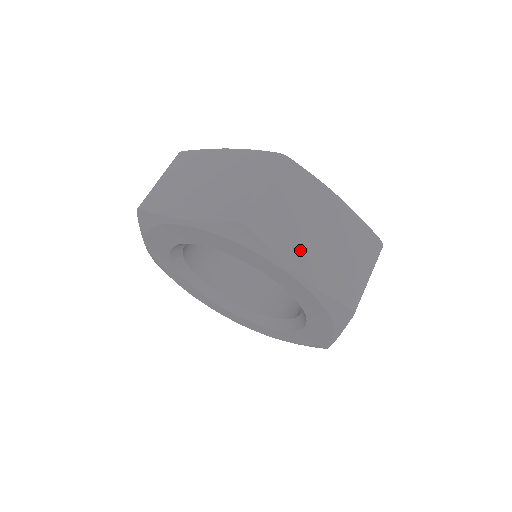
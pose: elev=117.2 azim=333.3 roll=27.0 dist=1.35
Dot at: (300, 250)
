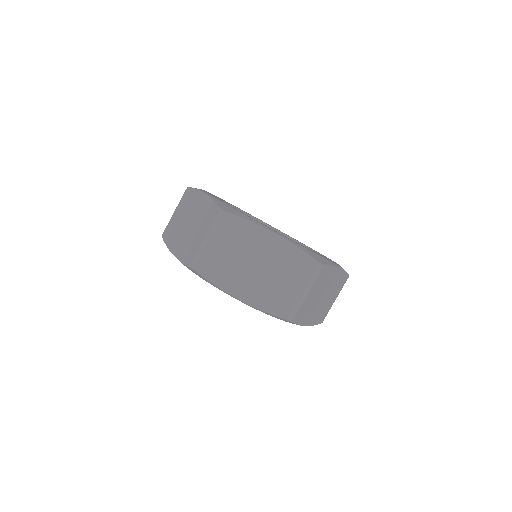
Dot at: (239, 281)
